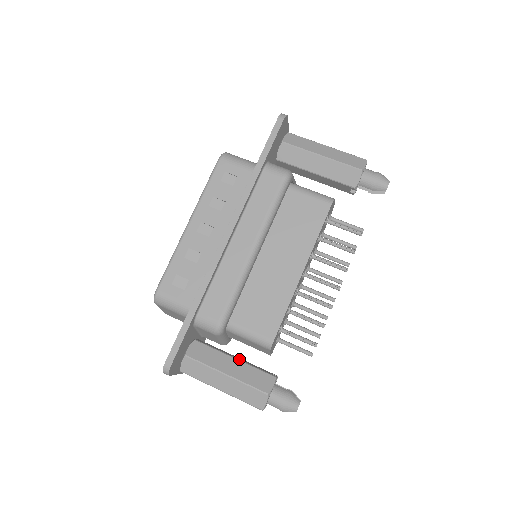
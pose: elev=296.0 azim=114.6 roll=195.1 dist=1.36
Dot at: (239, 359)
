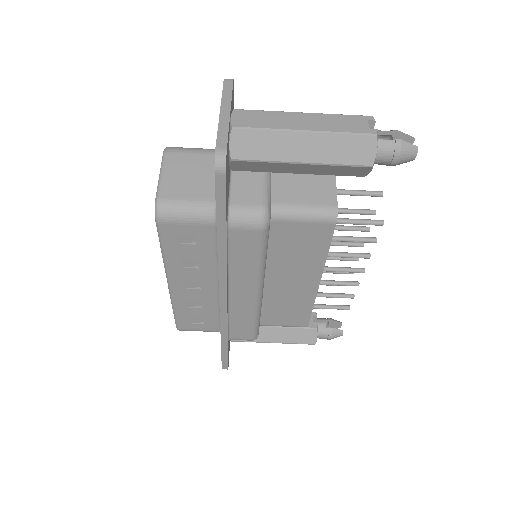
Dot at: occluded
